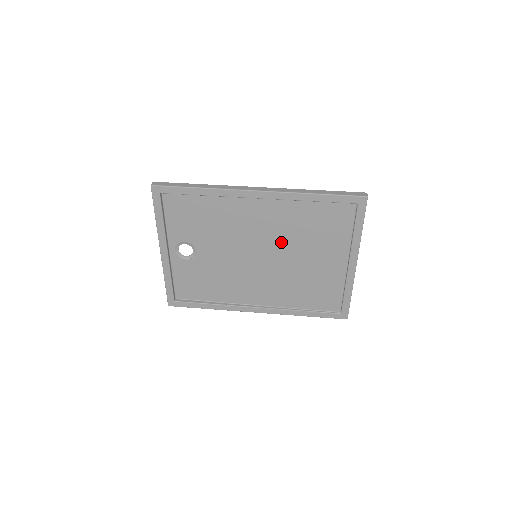
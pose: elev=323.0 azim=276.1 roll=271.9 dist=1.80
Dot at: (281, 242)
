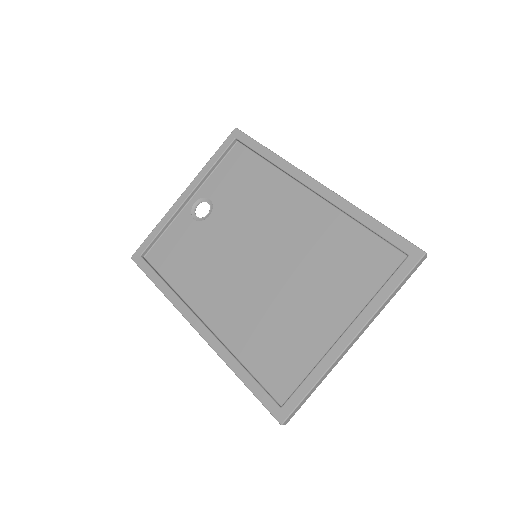
Dot at: (293, 255)
